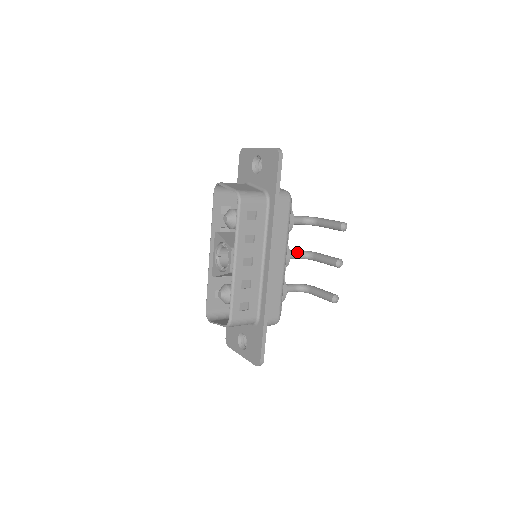
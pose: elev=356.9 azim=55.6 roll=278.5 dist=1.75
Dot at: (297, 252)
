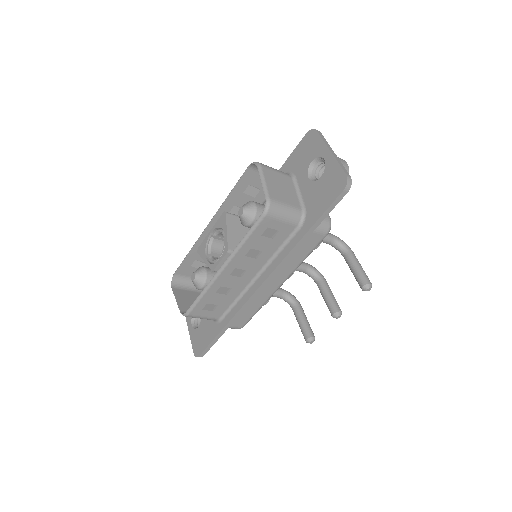
Dot at: (305, 267)
